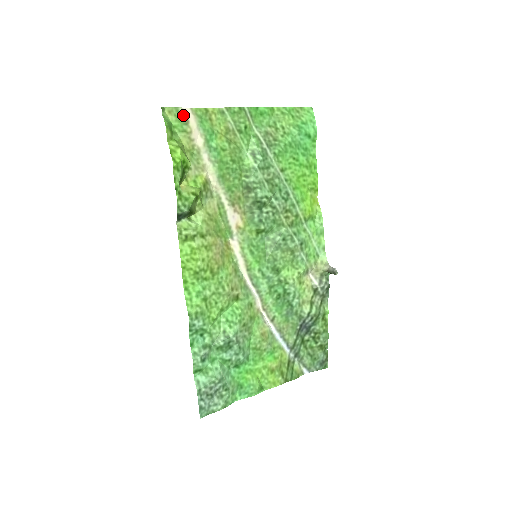
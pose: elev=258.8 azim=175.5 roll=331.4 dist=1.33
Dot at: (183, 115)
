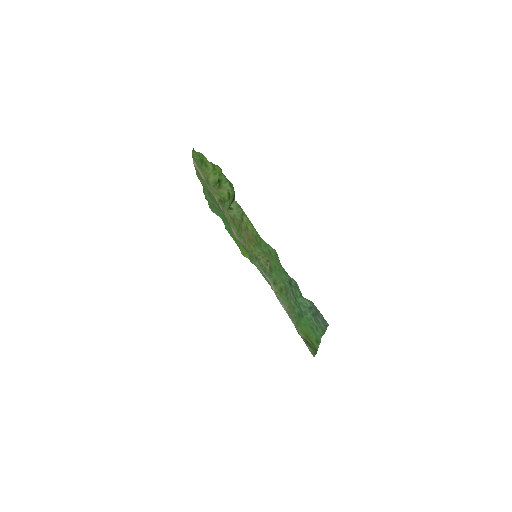
Dot at: (195, 163)
